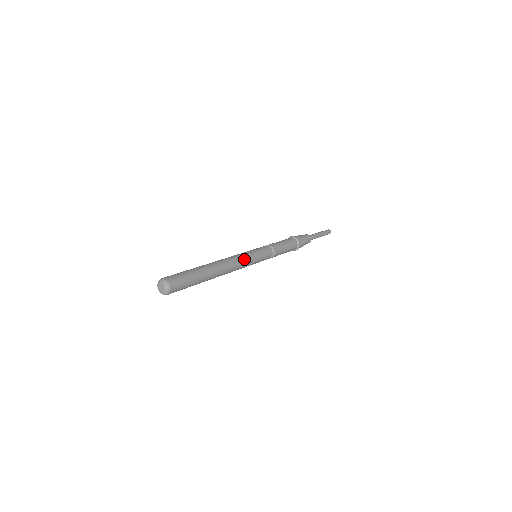
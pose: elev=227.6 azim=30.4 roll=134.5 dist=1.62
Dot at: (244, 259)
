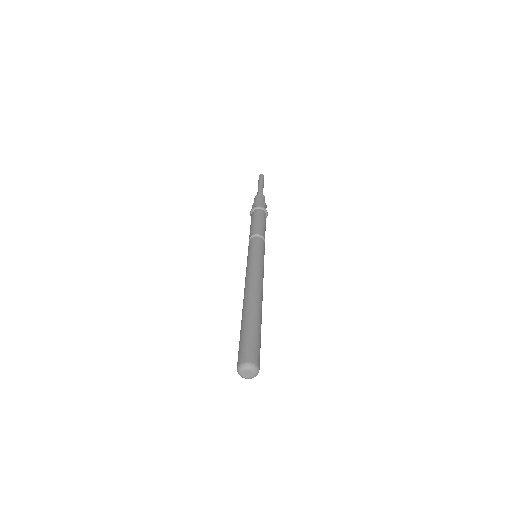
Dot at: (263, 277)
